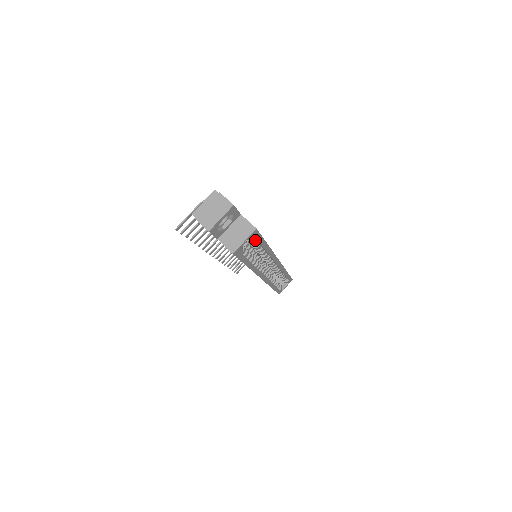
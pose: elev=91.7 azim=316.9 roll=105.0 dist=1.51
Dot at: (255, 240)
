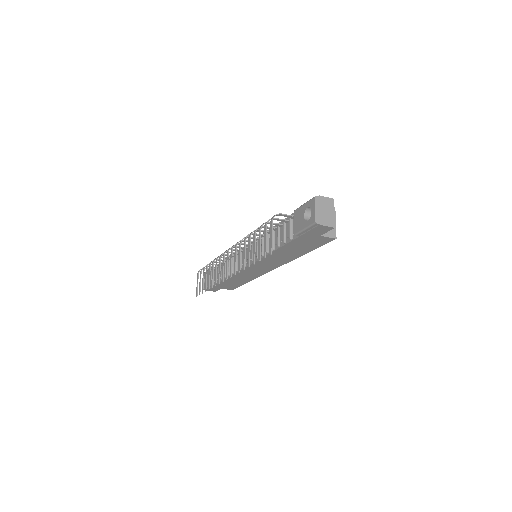
Dot at: occluded
